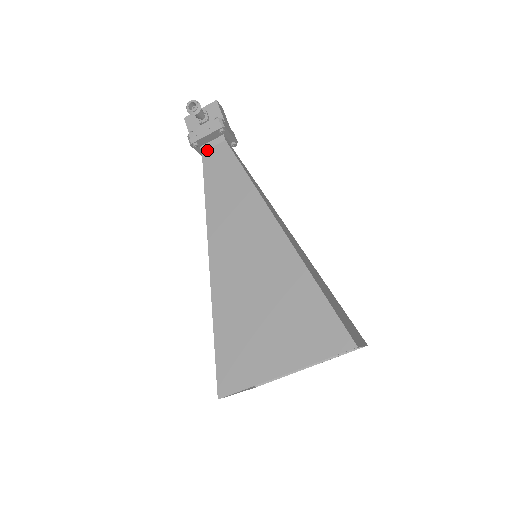
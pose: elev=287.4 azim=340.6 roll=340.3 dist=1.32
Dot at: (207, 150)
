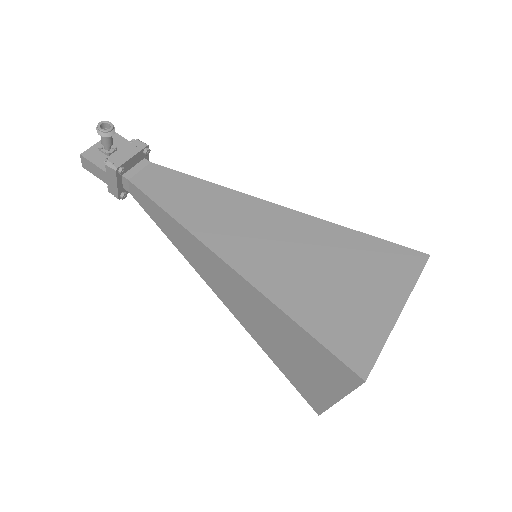
Dot at: (134, 176)
